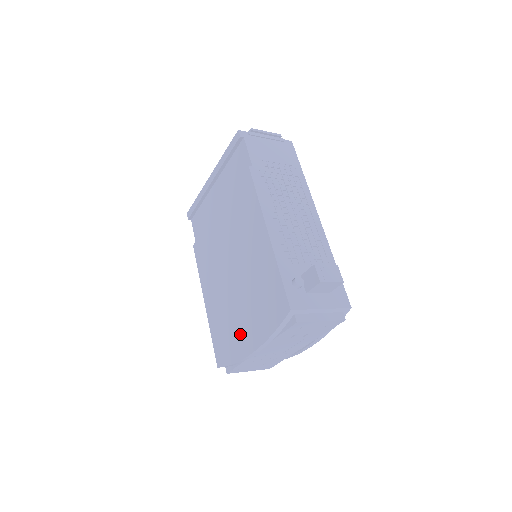
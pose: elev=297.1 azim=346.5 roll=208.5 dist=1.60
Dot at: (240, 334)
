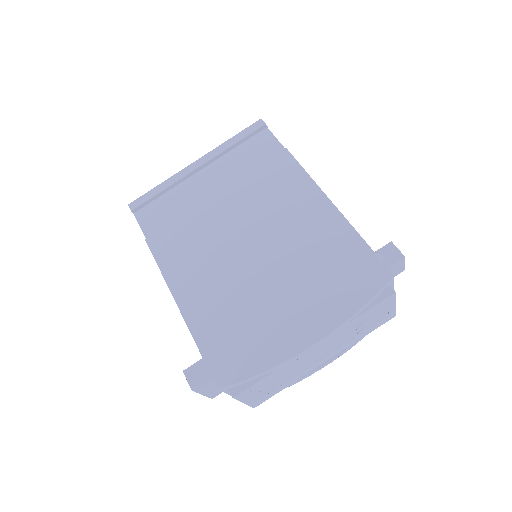
Dot at: (282, 326)
